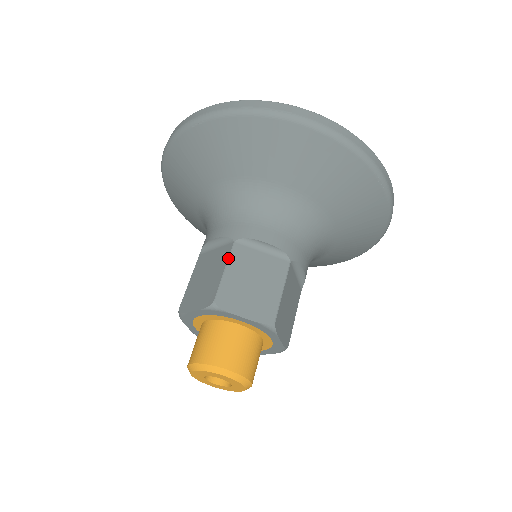
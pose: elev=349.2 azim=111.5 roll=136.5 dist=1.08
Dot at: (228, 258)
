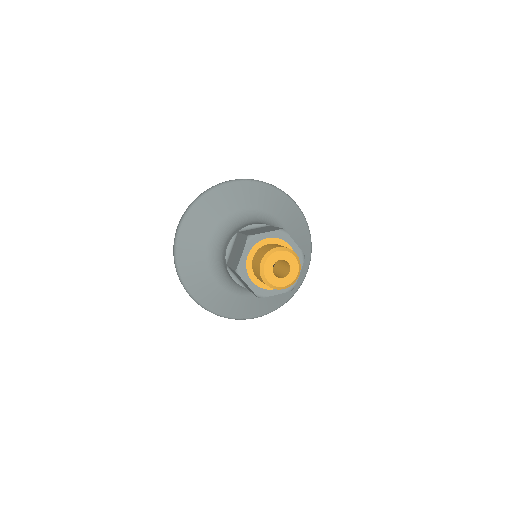
Dot at: occluded
